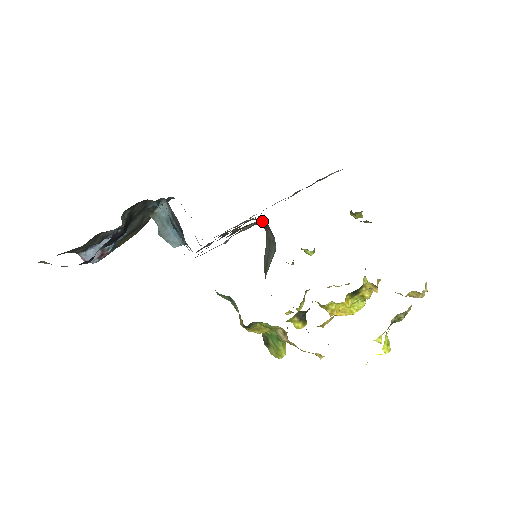
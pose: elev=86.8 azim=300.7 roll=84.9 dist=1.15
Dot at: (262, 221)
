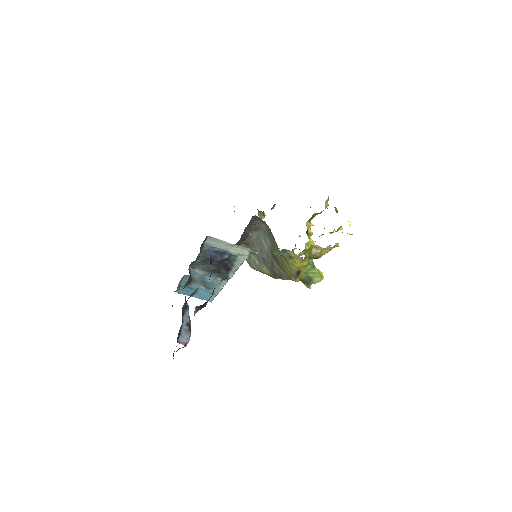
Dot at: occluded
